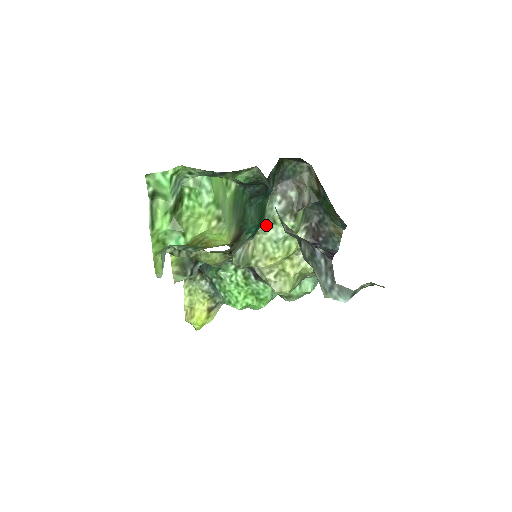
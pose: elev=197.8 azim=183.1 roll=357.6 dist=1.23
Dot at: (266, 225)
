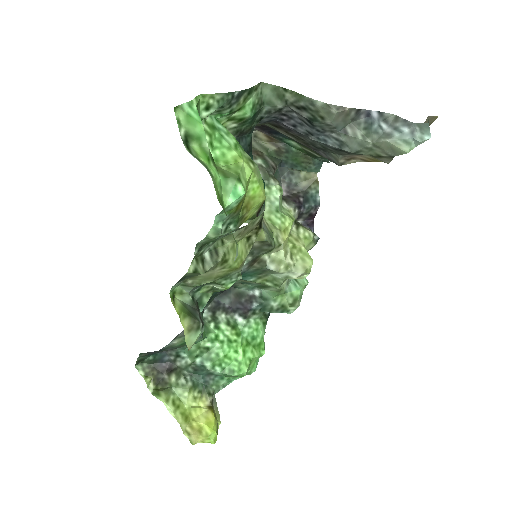
Dot at: occluded
